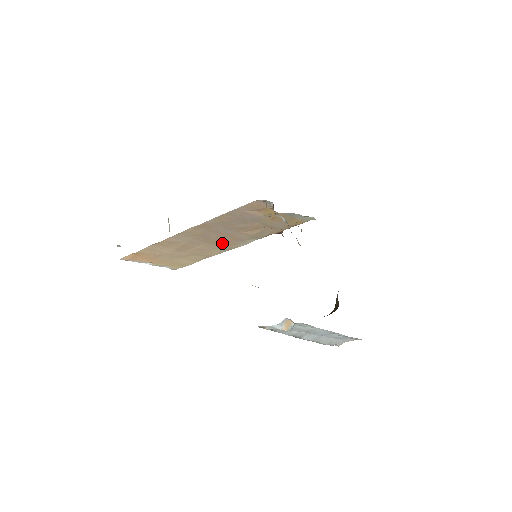
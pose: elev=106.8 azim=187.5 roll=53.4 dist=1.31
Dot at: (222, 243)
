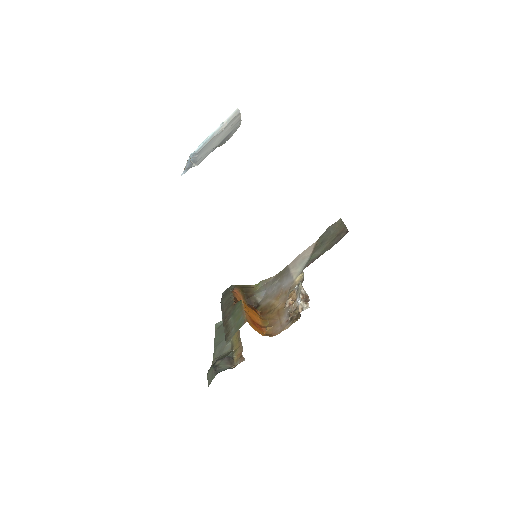
Dot at: occluded
